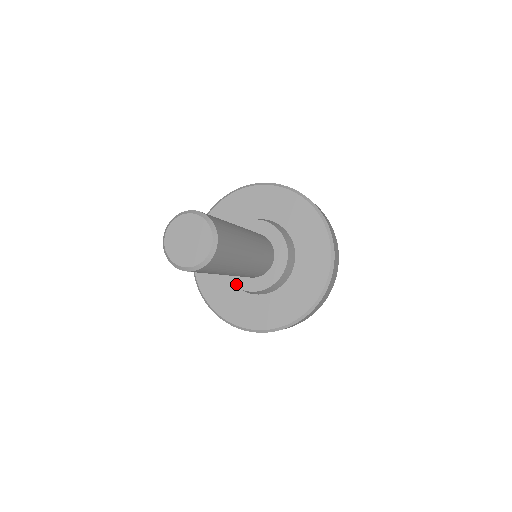
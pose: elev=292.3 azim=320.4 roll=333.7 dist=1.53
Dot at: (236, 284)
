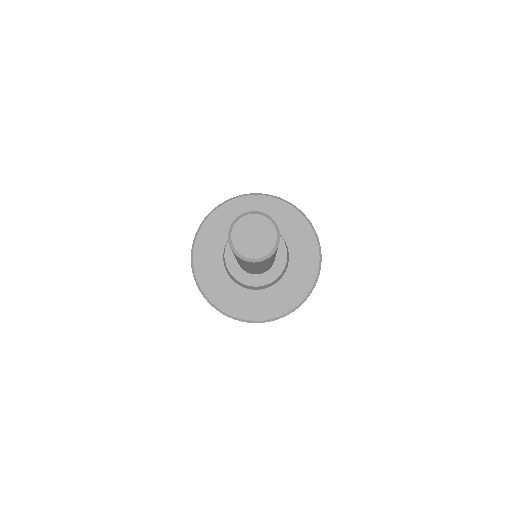
Dot at: (263, 283)
